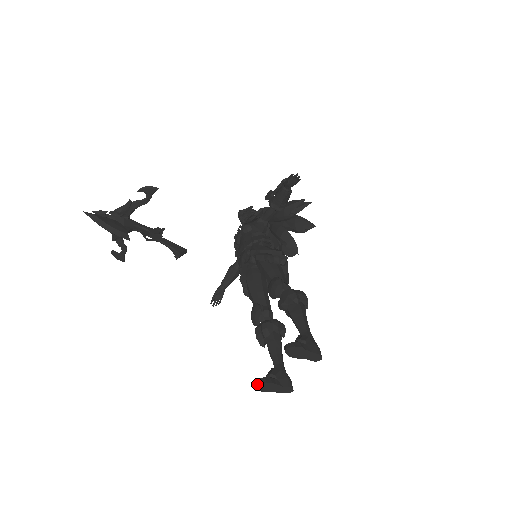
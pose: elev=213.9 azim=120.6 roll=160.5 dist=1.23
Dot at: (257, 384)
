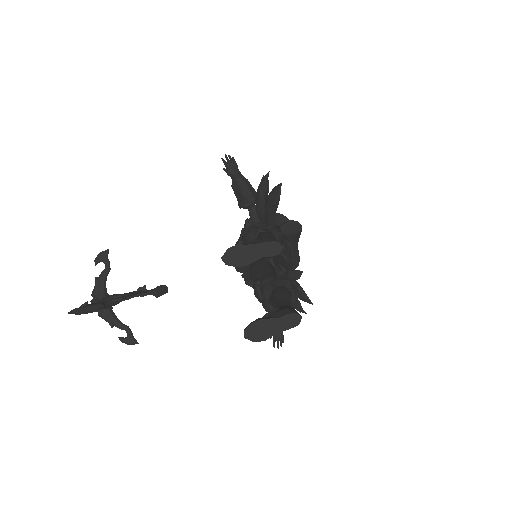
Dot at: occluded
